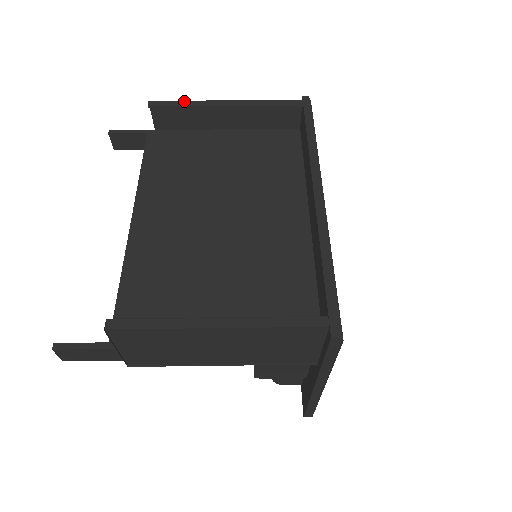
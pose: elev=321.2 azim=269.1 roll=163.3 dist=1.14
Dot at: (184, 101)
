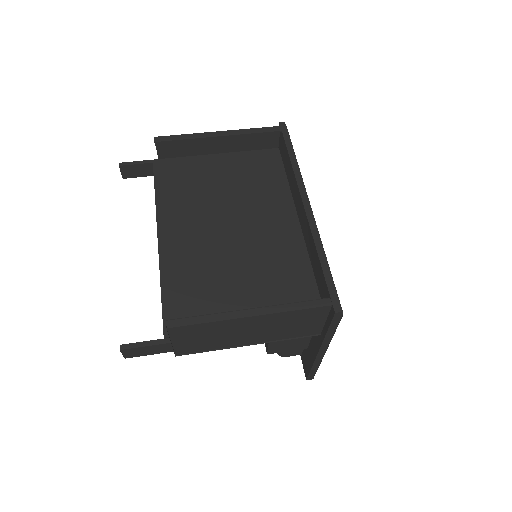
Dot at: (184, 135)
